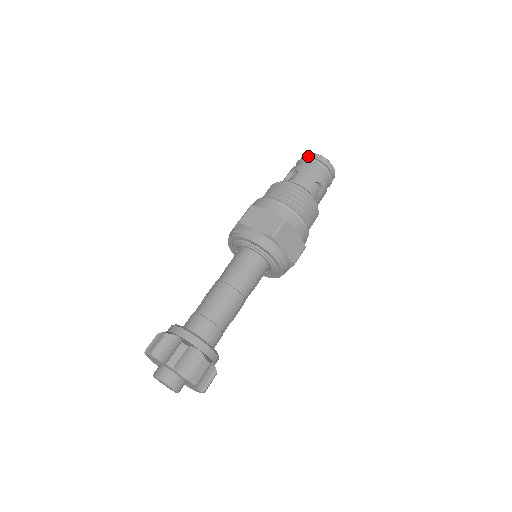
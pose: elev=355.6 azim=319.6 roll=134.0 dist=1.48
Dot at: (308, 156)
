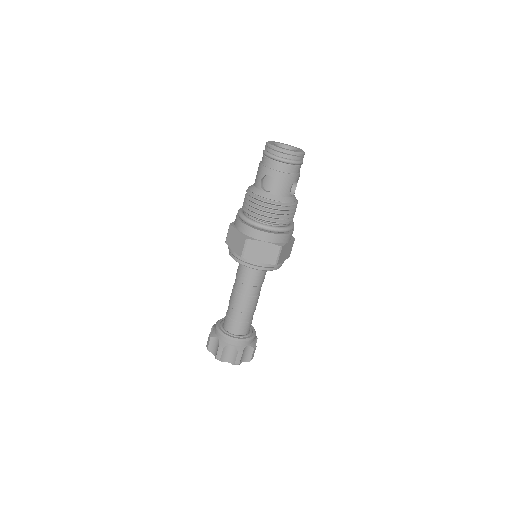
Dot at: (279, 155)
